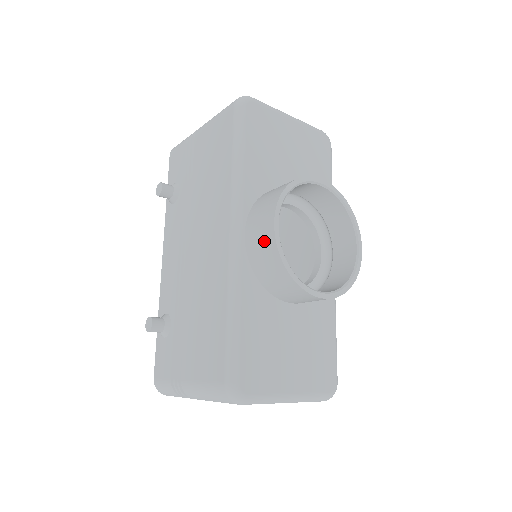
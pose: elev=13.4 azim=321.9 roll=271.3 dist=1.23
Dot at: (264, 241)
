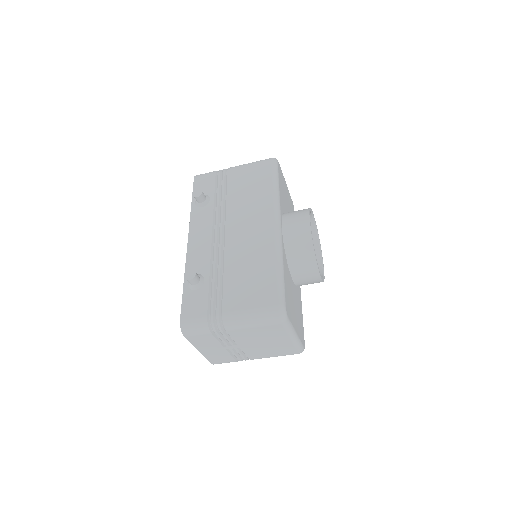
Dot at: (301, 231)
